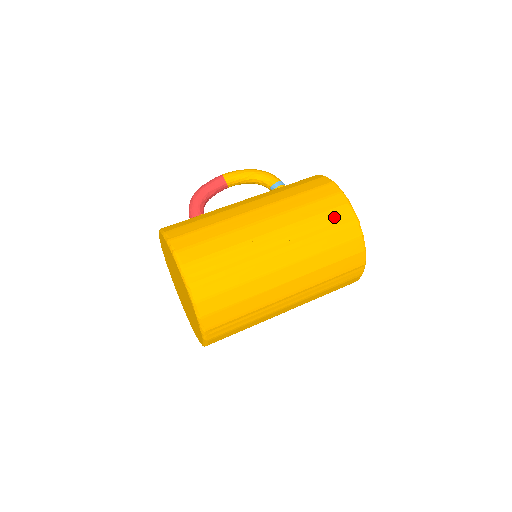
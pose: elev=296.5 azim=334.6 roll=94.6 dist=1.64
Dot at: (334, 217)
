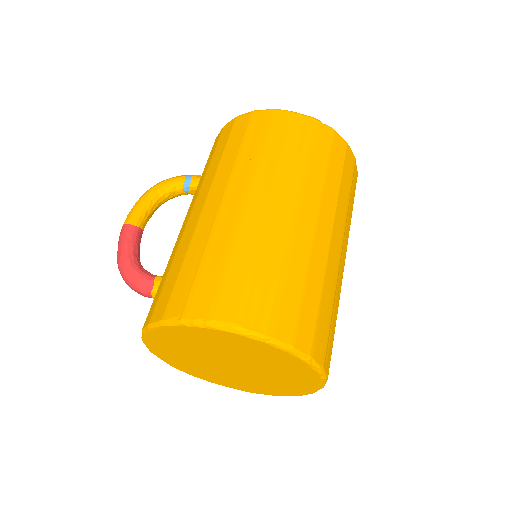
Dot at: (298, 135)
